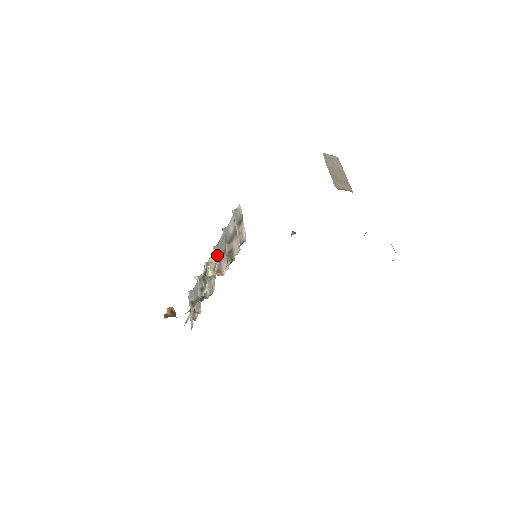
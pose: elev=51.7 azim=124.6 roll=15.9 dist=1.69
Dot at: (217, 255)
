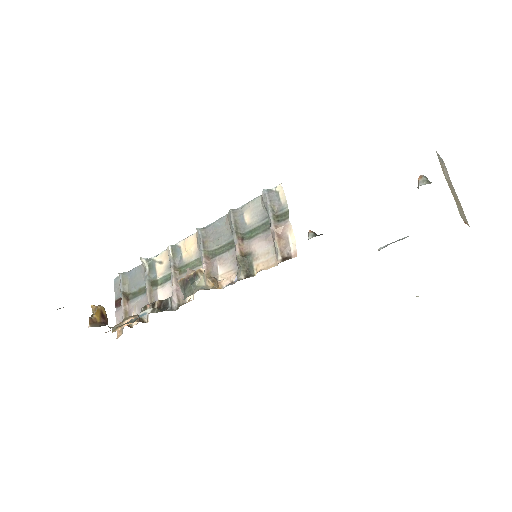
Dot at: (206, 246)
